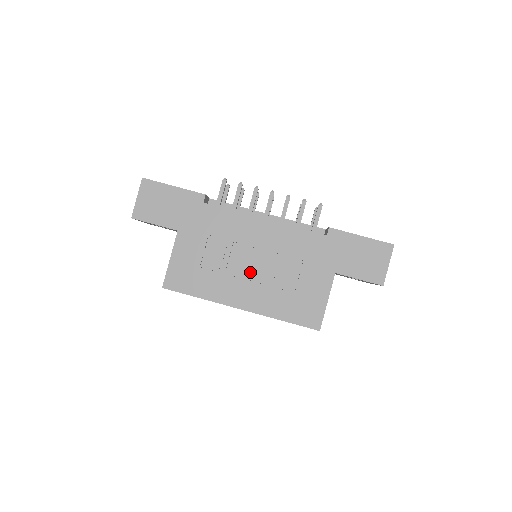
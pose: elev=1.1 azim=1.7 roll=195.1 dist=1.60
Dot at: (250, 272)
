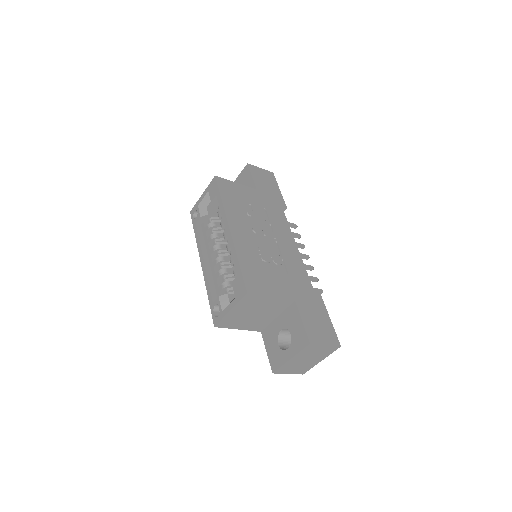
Dot at: (259, 235)
